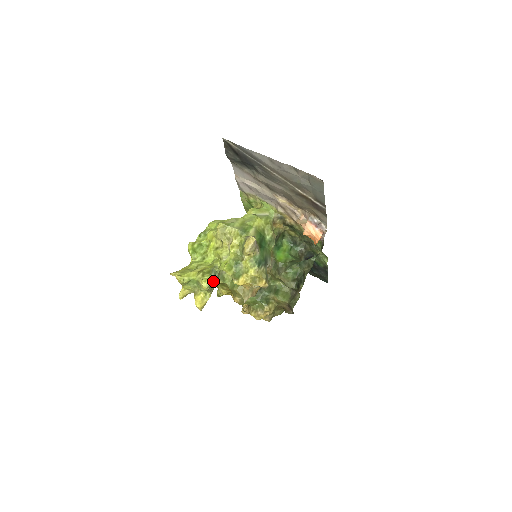
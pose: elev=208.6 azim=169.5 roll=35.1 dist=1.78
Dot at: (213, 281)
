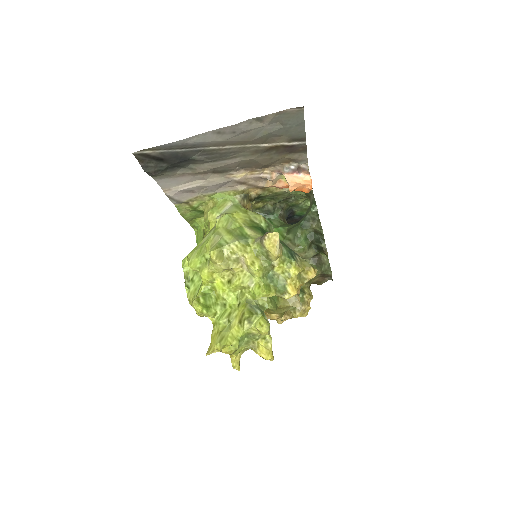
Dot at: (266, 318)
